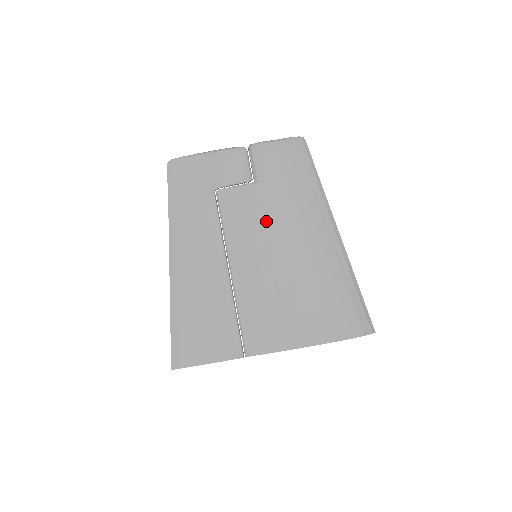
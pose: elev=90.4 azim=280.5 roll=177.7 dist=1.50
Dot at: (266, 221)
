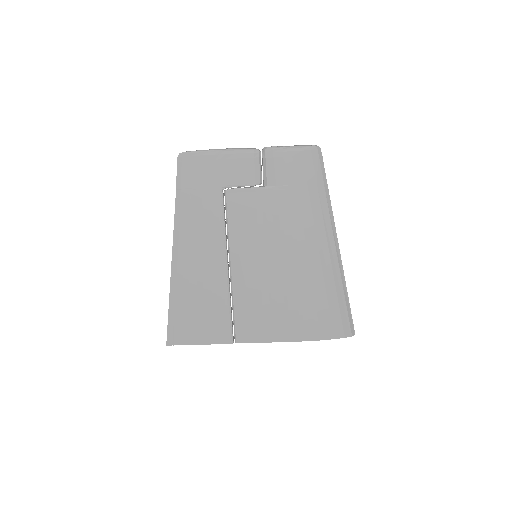
Dot at: (270, 226)
